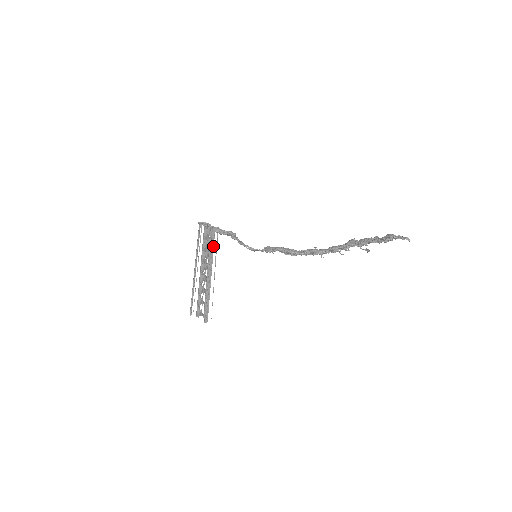
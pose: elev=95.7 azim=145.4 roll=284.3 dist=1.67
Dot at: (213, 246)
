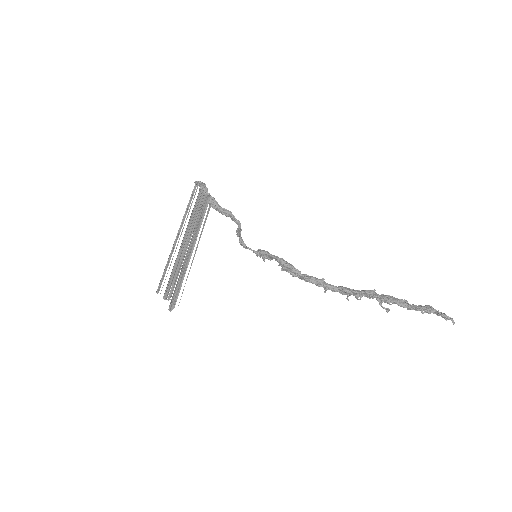
Dot at: (203, 218)
